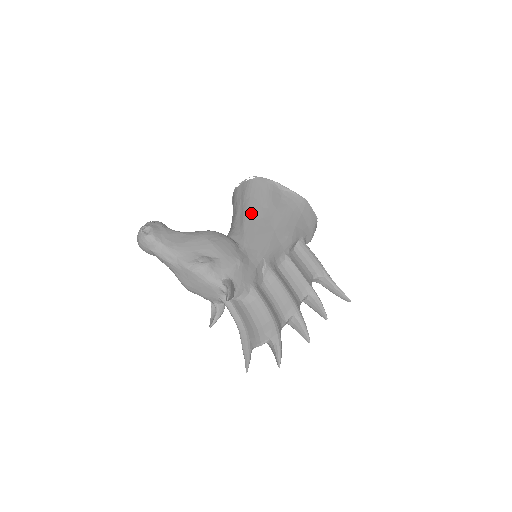
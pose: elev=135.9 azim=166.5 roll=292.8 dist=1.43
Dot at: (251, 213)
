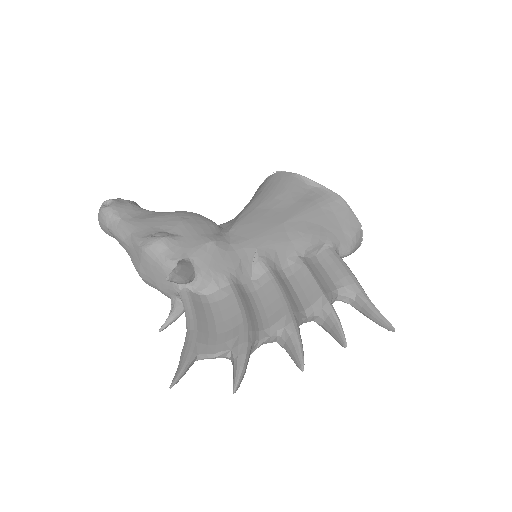
Dot at: (257, 203)
